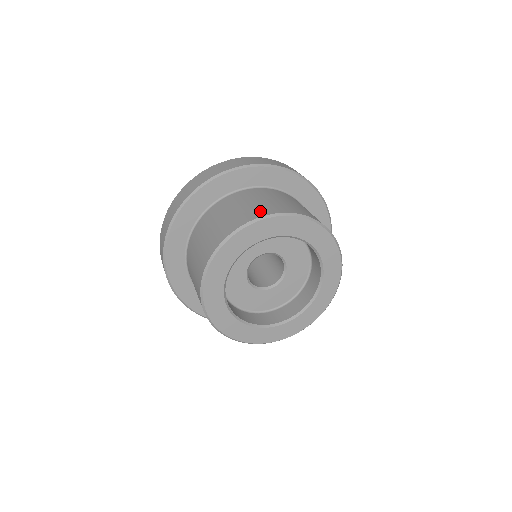
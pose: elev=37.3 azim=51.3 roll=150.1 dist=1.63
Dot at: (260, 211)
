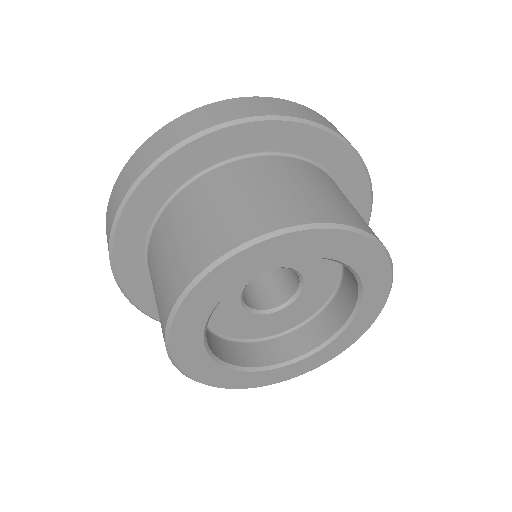
Dot at: (213, 244)
